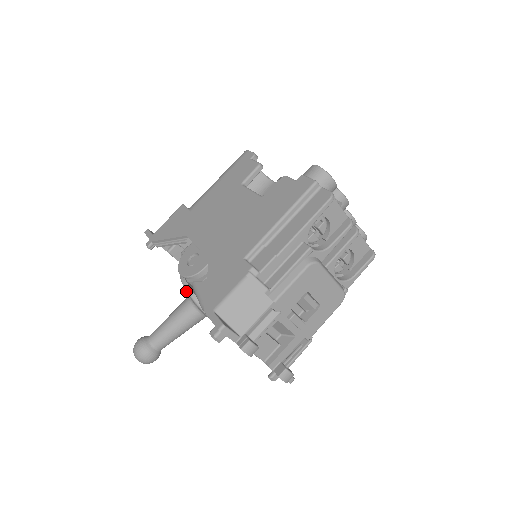
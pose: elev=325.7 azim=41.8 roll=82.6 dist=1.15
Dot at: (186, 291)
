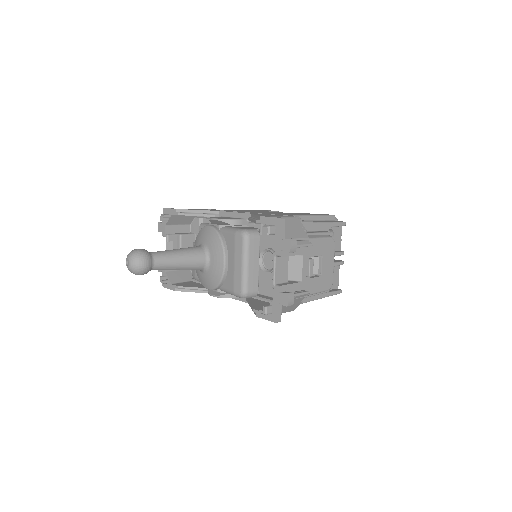
Dot at: (214, 230)
